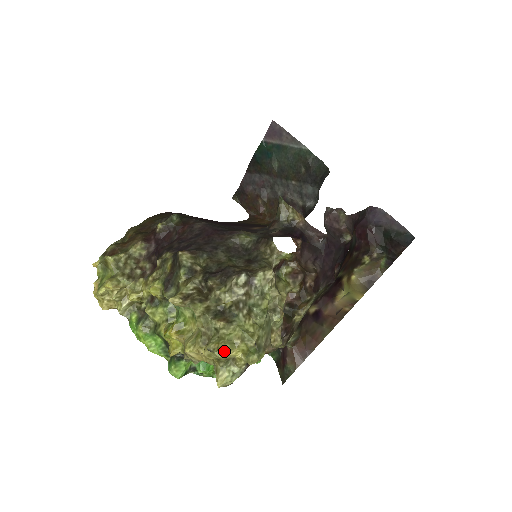
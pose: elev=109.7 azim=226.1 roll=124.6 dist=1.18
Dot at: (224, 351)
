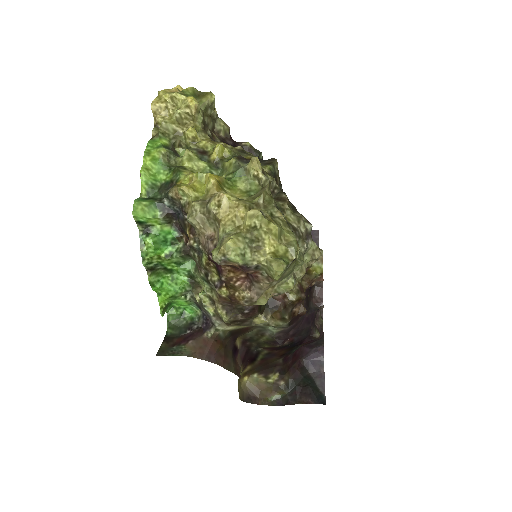
Dot at: (273, 228)
